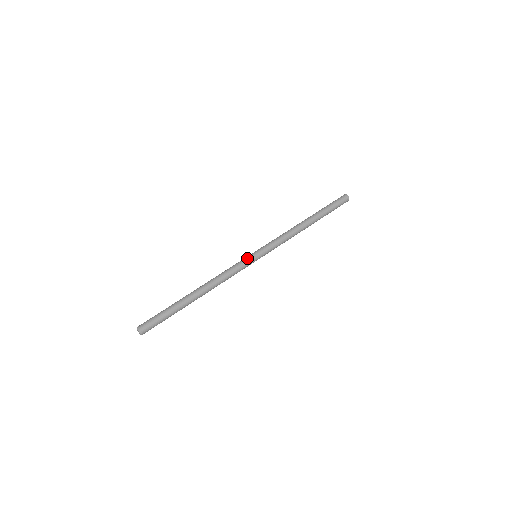
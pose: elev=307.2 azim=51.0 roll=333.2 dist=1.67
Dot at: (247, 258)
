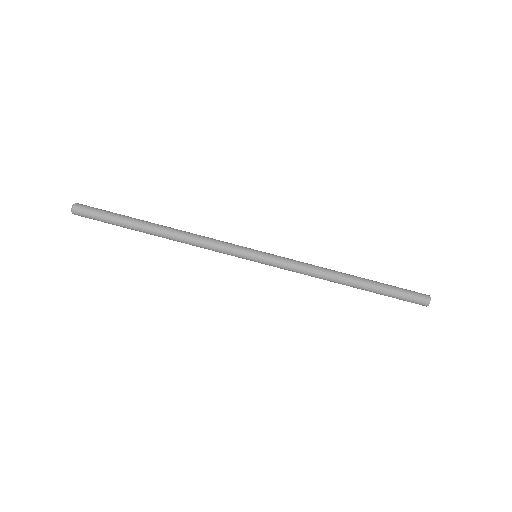
Dot at: (242, 253)
